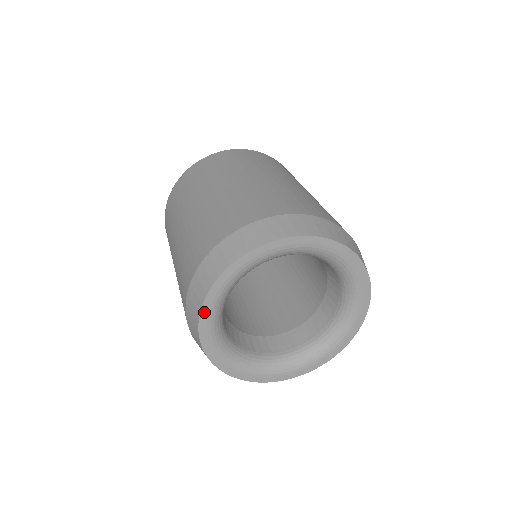
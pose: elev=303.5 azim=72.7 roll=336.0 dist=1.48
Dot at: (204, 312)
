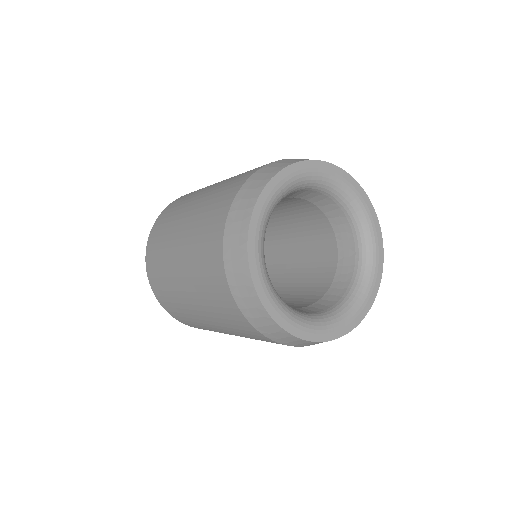
Dot at: (260, 292)
